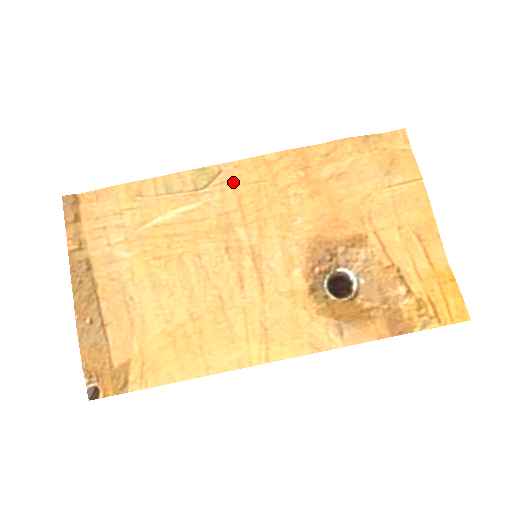
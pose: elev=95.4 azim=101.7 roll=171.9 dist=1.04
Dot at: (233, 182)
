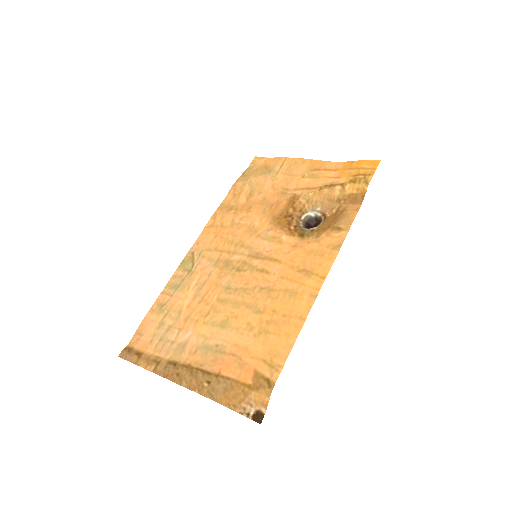
Dot at: (204, 249)
